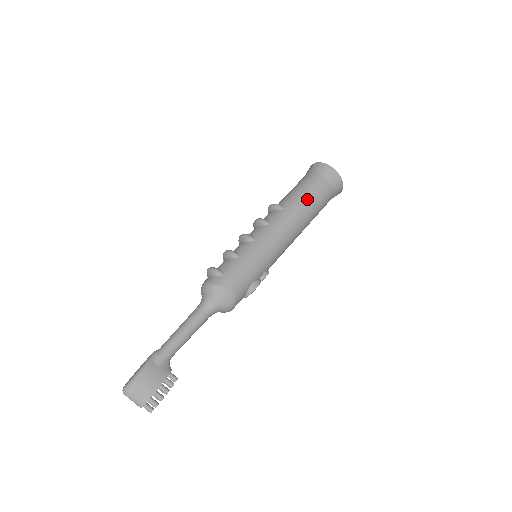
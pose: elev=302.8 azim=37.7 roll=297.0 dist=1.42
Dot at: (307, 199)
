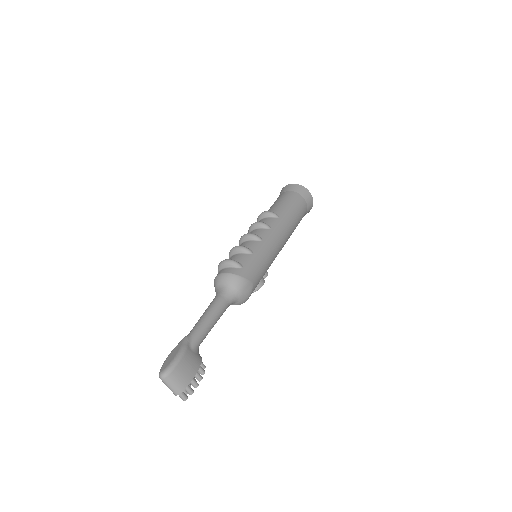
Dot at: (294, 213)
